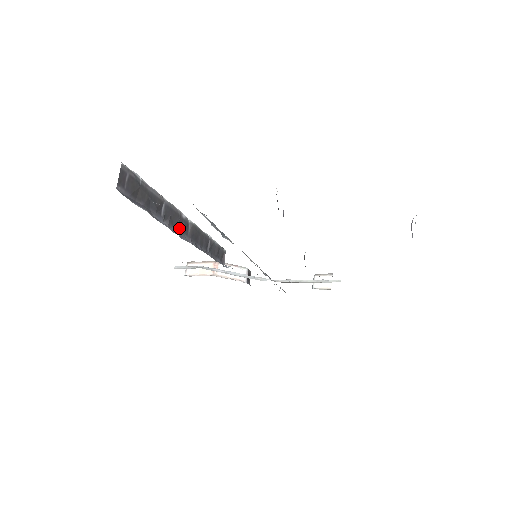
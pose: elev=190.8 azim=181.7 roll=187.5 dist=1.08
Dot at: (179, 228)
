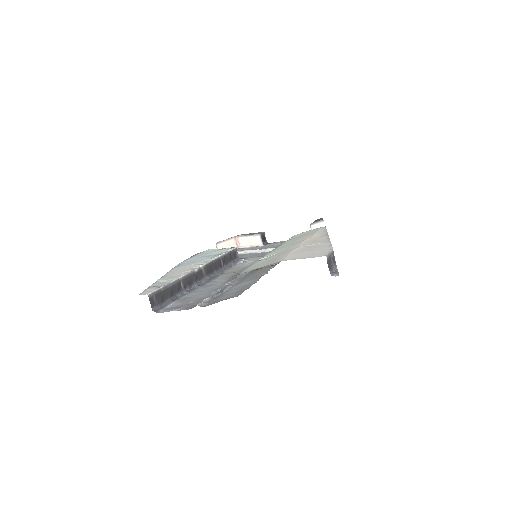
Dot at: (197, 280)
